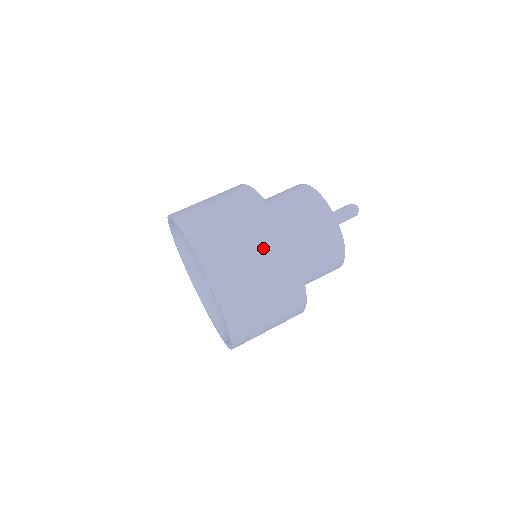
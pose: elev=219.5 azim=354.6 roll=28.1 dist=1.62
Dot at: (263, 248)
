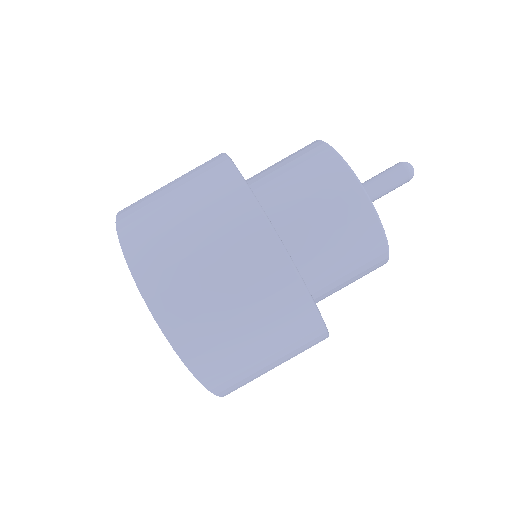
Dot at: (196, 180)
